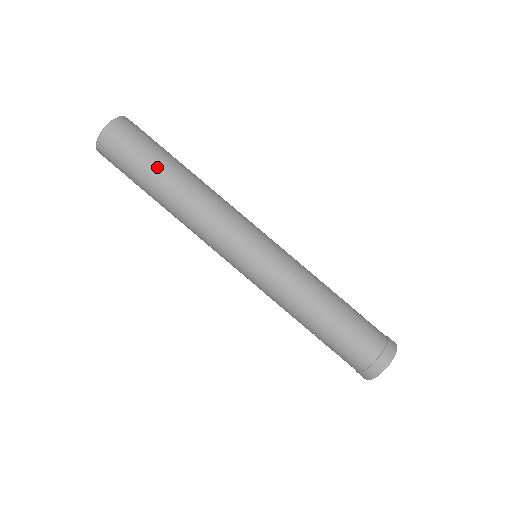
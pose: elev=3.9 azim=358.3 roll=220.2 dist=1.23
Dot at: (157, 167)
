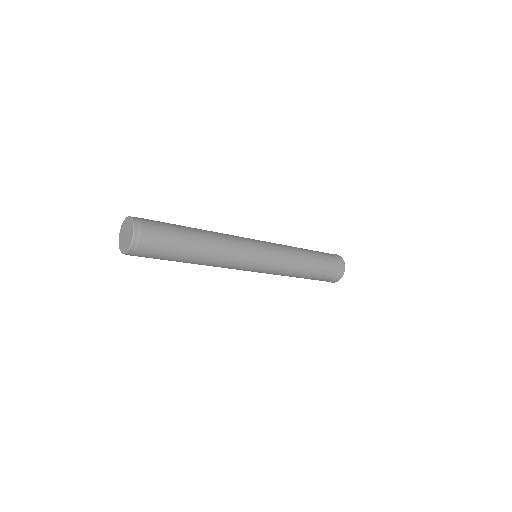
Dot at: (183, 230)
